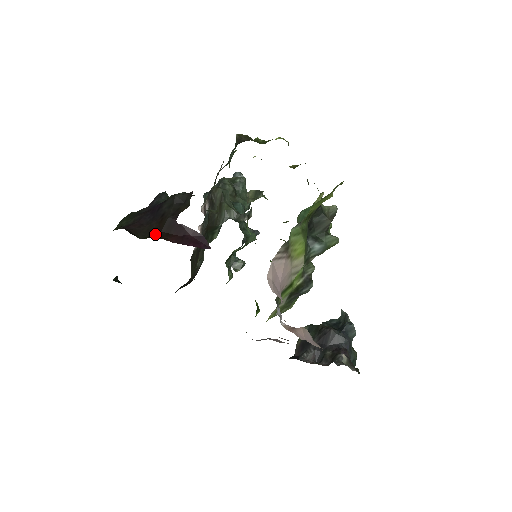
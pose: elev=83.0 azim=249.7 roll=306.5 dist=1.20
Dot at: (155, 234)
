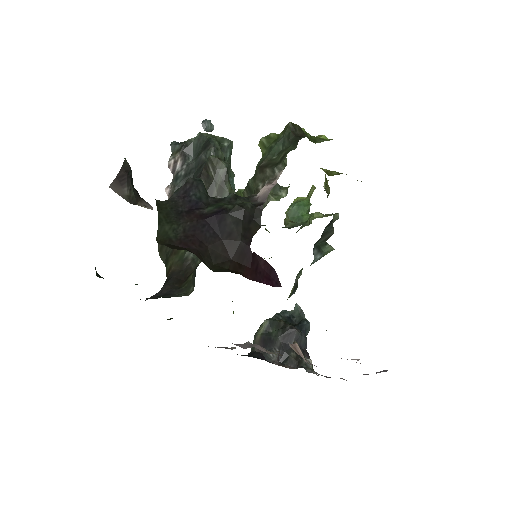
Dot at: (225, 263)
